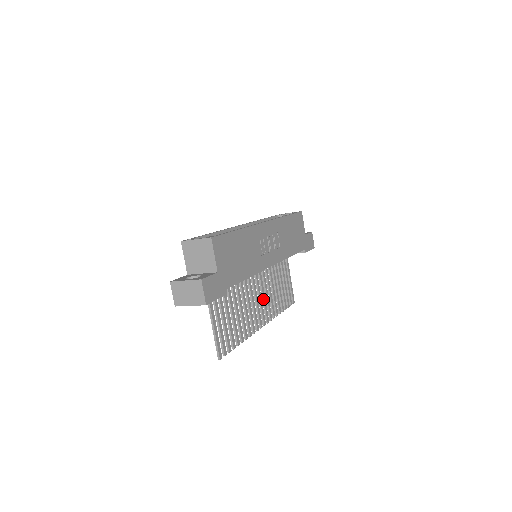
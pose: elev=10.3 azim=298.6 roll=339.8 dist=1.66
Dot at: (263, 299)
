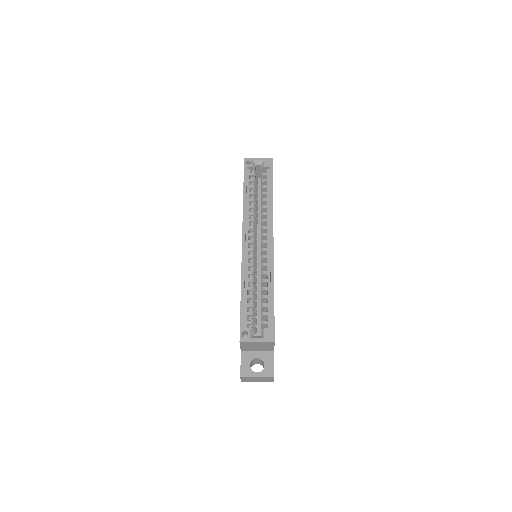
Dot at: occluded
